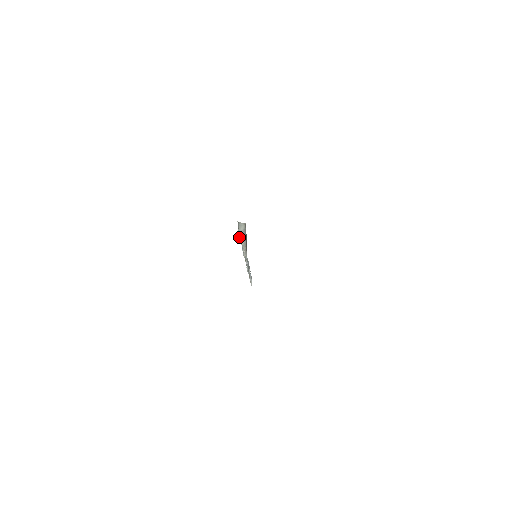
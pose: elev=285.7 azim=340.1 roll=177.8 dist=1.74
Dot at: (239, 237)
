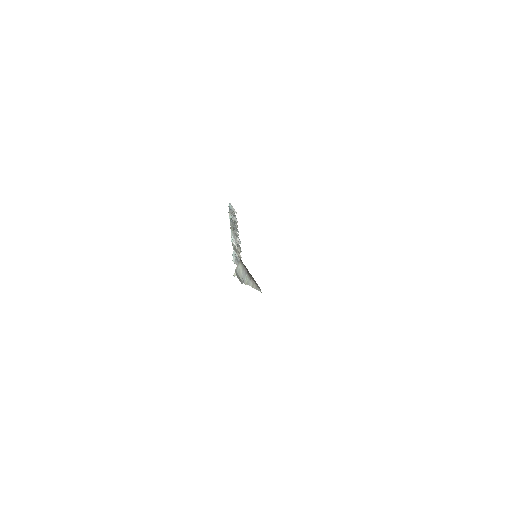
Dot at: occluded
